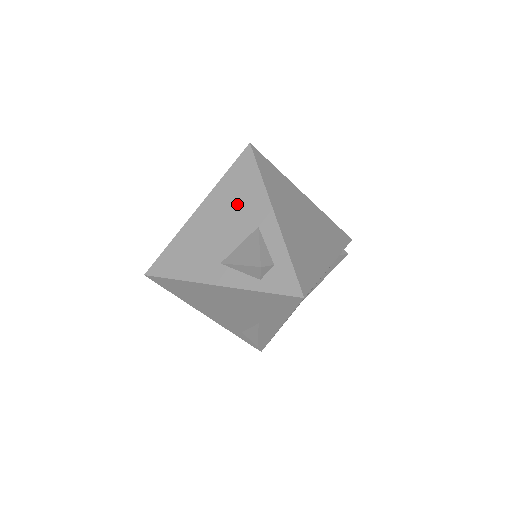
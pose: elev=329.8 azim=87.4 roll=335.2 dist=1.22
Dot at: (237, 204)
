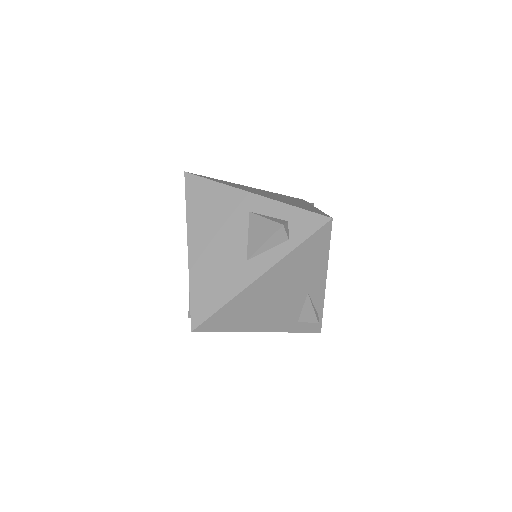
Dot at: (217, 214)
